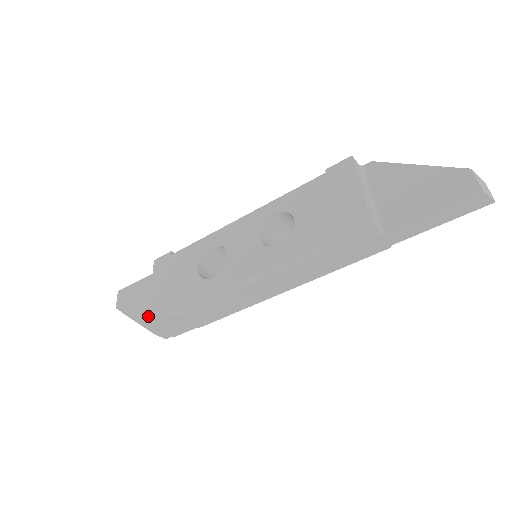
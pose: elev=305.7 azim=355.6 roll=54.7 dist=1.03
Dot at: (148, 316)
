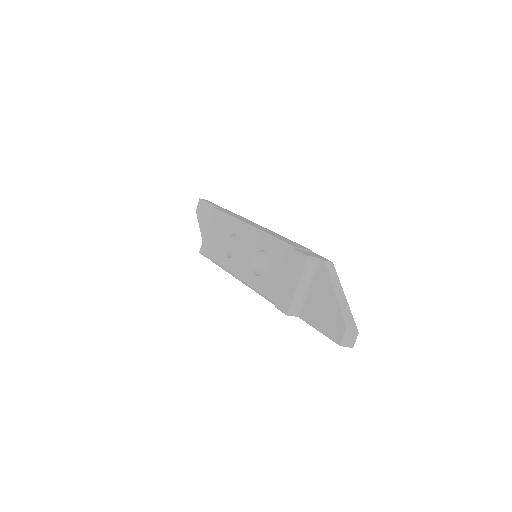
Dot at: occluded
